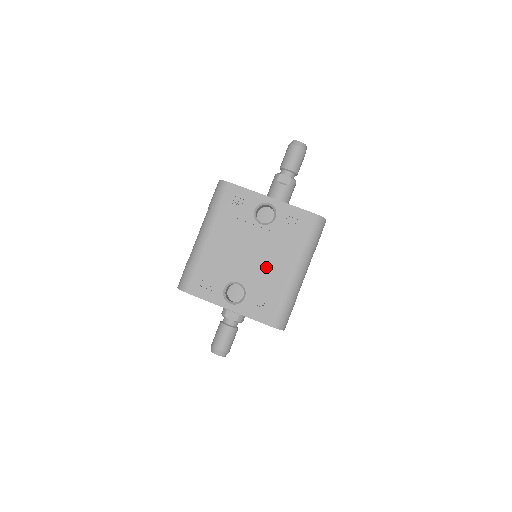
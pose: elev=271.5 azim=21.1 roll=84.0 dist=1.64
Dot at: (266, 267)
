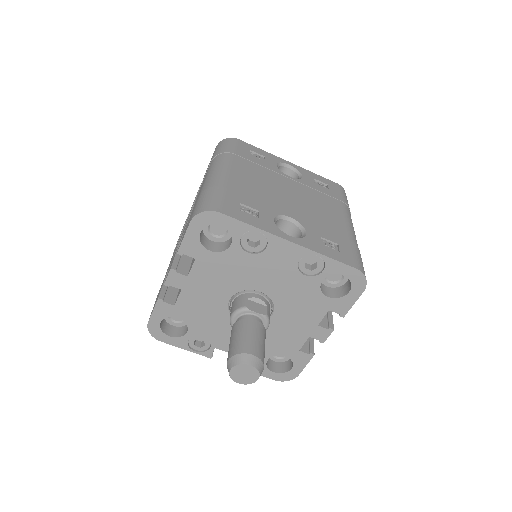
Dot at: (315, 211)
